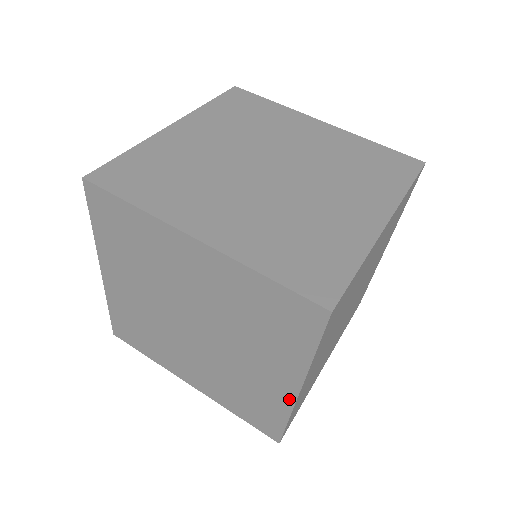
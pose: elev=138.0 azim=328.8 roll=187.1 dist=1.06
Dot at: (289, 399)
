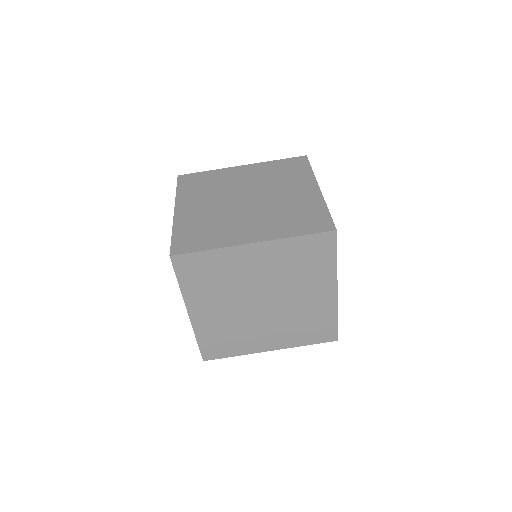
Dot at: occluded
